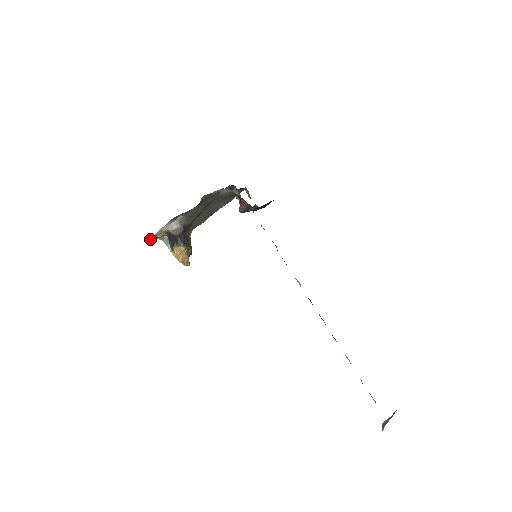
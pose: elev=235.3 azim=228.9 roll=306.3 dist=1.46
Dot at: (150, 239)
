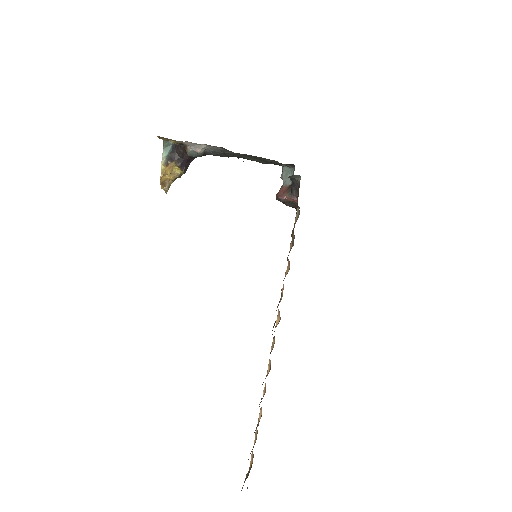
Dot at: (160, 137)
